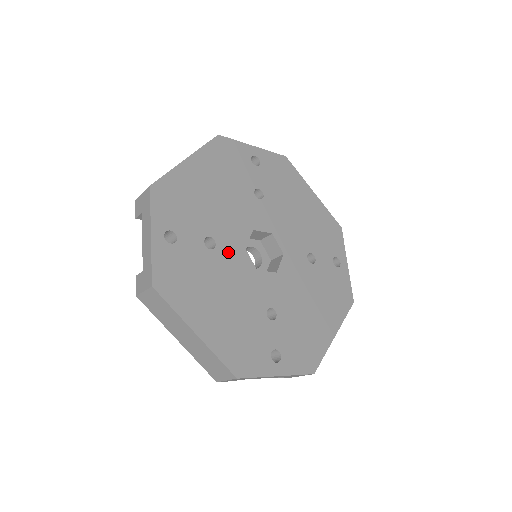
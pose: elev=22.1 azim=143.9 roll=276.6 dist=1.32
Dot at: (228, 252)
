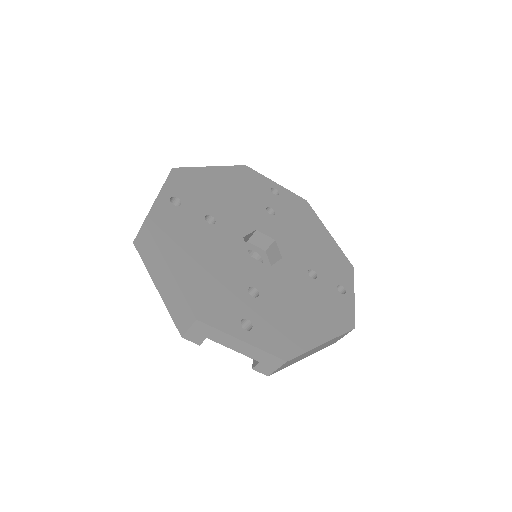
Dot at: (225, 232)
